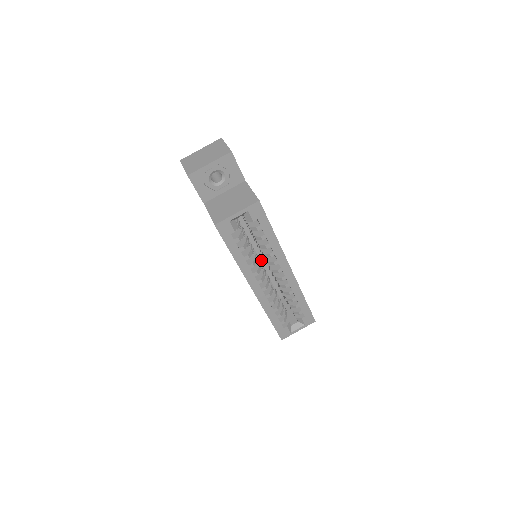
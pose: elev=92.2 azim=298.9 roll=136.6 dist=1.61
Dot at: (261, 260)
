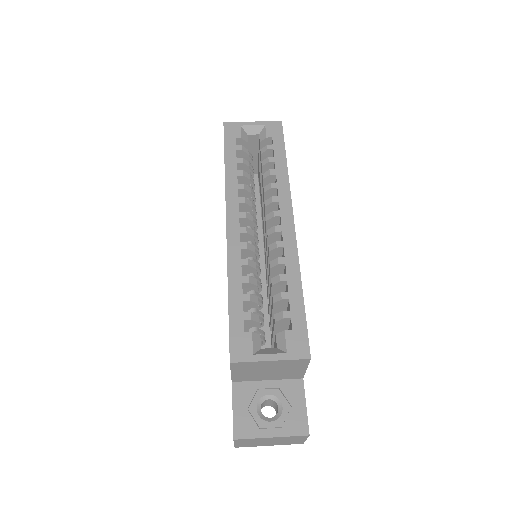
Dot at: (261, 277)
